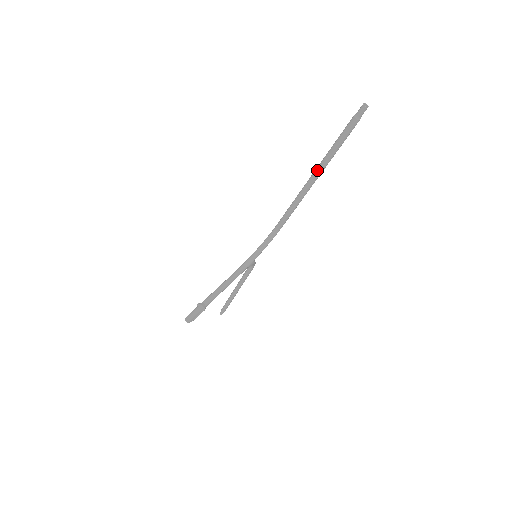
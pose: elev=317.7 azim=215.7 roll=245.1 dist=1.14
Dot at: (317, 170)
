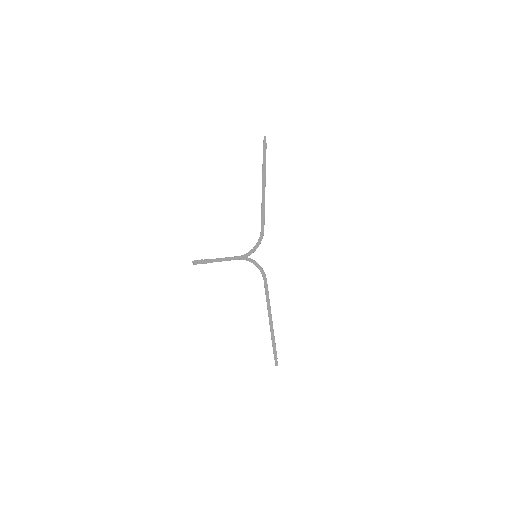
Dot at: (262, 180)
